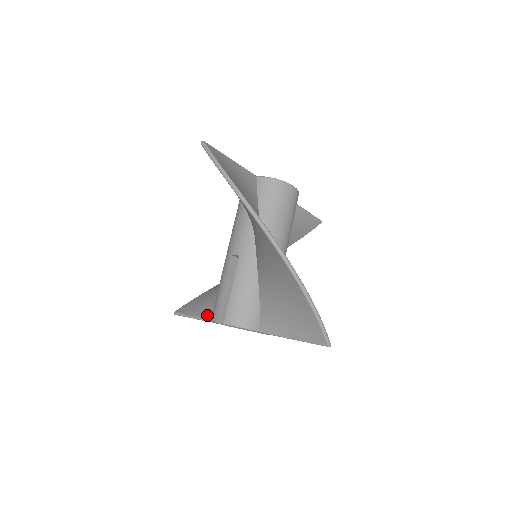
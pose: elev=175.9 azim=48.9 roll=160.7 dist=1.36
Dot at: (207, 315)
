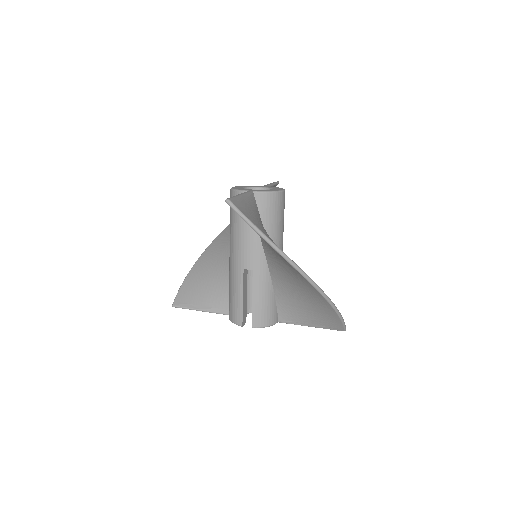
Dot at: (214, 308)
